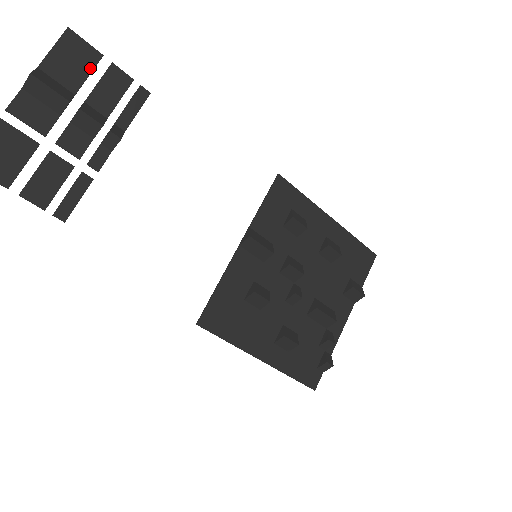
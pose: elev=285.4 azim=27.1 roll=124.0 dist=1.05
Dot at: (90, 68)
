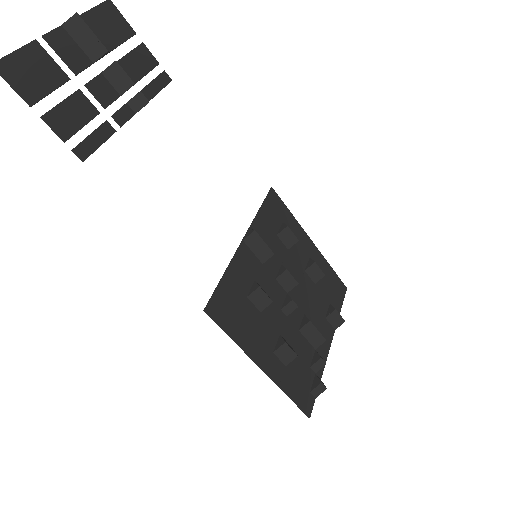
Dot at: (124, 38)
